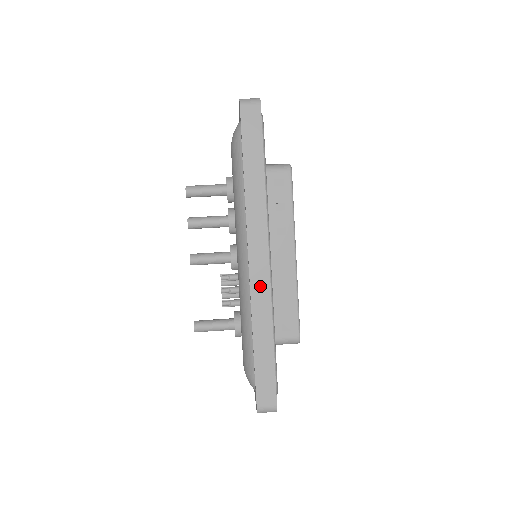
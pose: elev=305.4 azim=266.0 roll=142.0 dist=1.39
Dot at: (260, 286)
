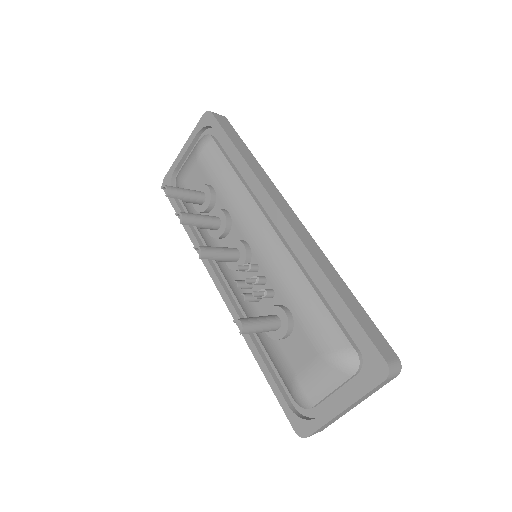
Dot at: (306, 238)
